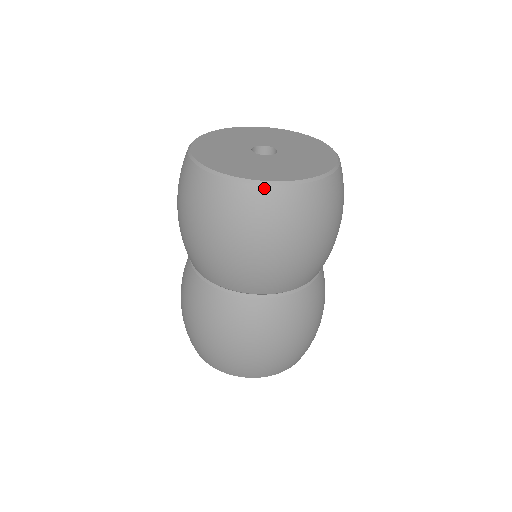
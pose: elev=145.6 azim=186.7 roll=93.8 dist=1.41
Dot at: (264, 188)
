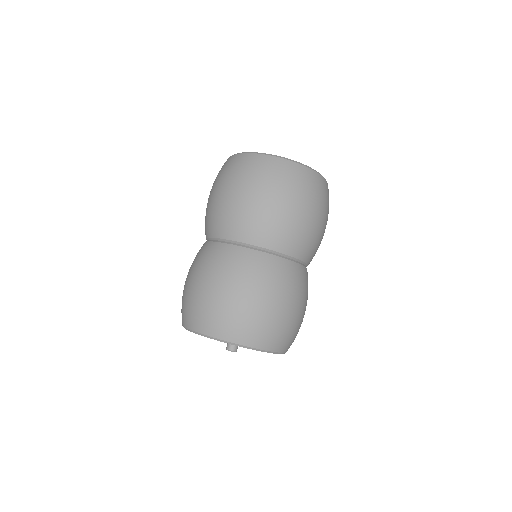
Dot at: (310, 170)
